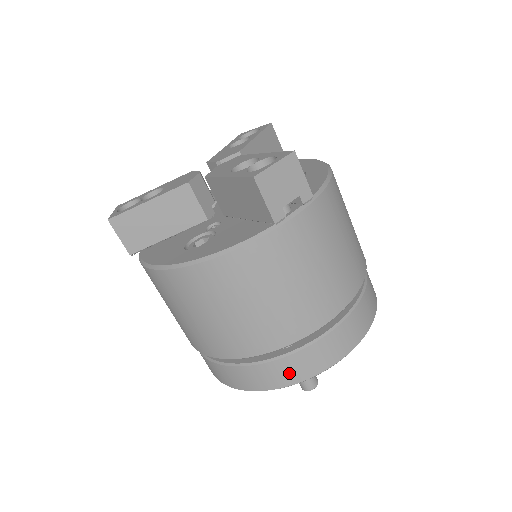
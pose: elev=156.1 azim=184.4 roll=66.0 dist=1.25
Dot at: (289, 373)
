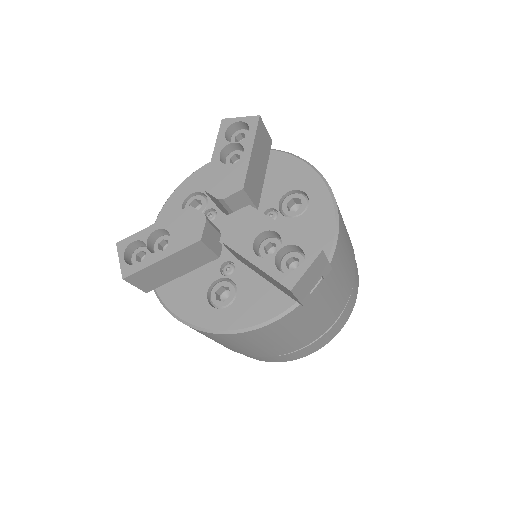
Dot at: (297, 356)
